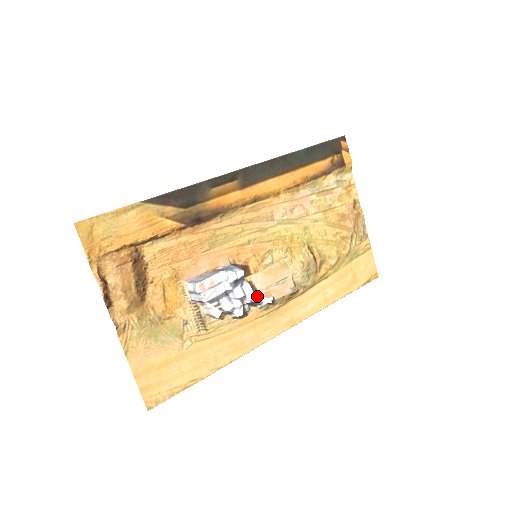
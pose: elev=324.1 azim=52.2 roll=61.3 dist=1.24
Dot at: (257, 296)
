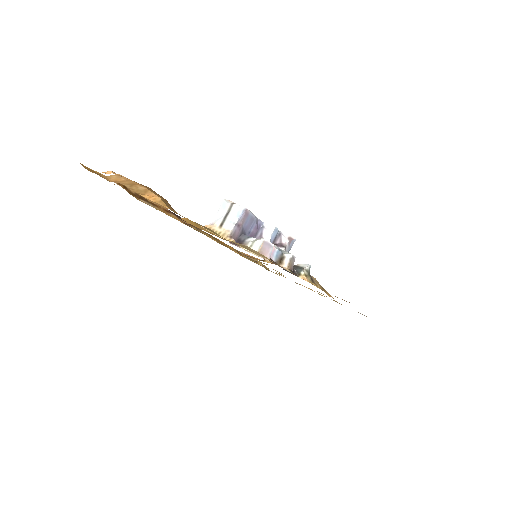
Dot at: occluded
